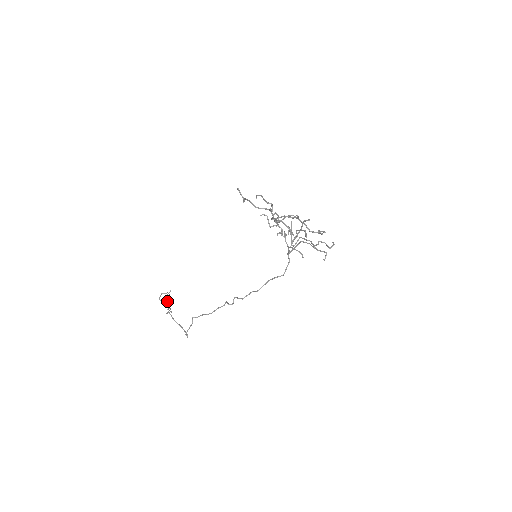
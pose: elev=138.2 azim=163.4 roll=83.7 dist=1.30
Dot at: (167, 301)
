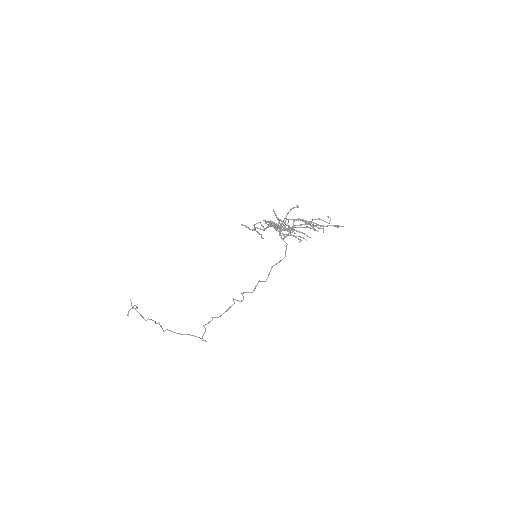
Dot at: occluded
